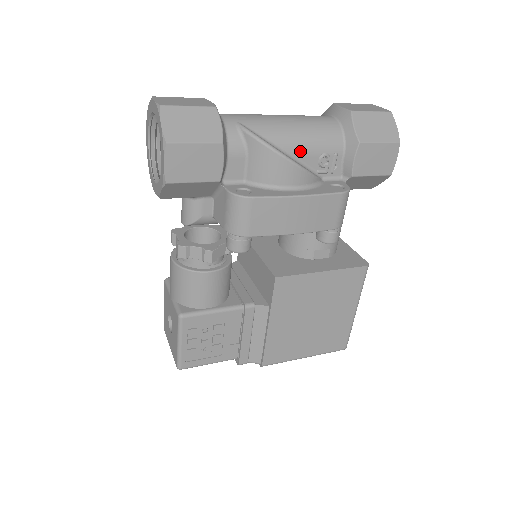
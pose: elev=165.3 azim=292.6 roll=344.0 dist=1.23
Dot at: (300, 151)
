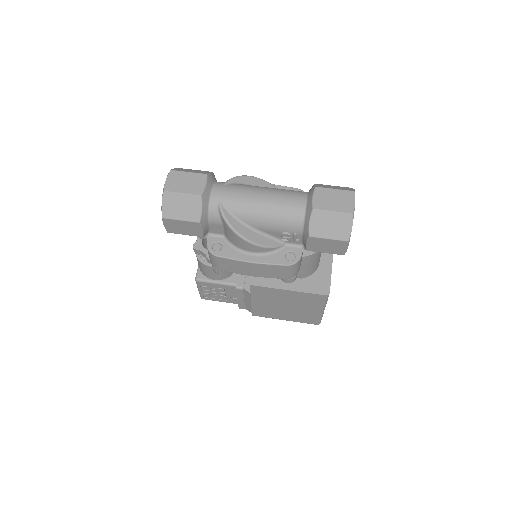
Dot at: (264, 228)
